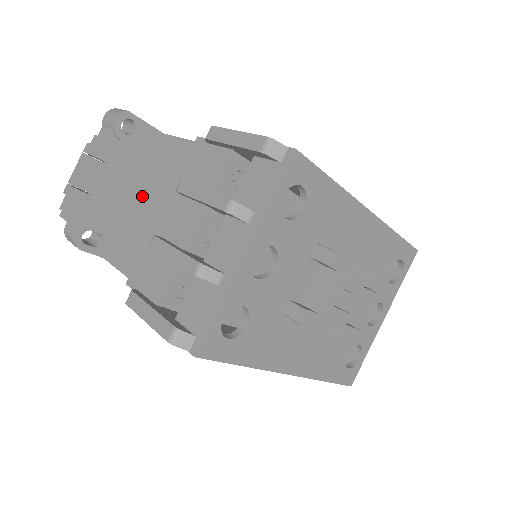
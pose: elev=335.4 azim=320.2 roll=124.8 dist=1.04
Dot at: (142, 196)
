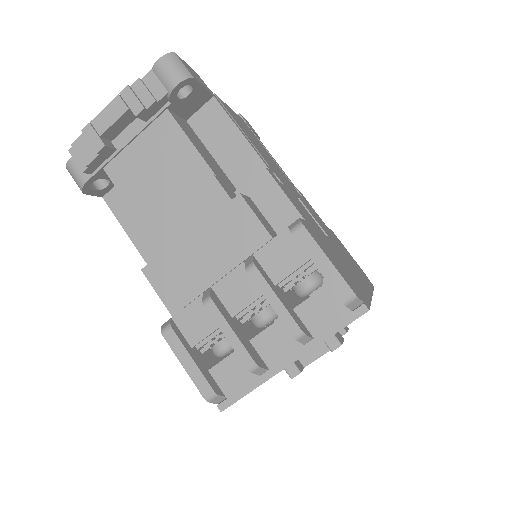
Dot at: (195, 221)
